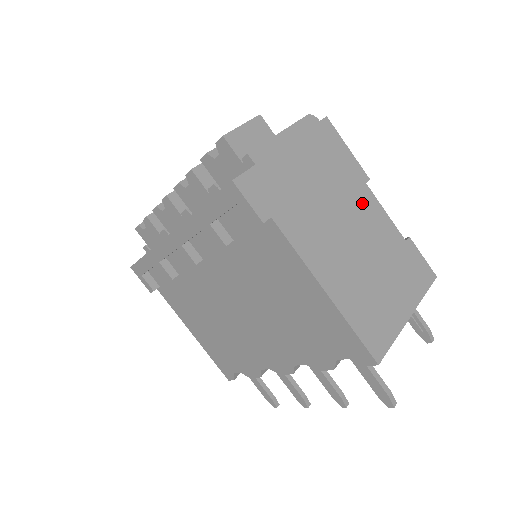
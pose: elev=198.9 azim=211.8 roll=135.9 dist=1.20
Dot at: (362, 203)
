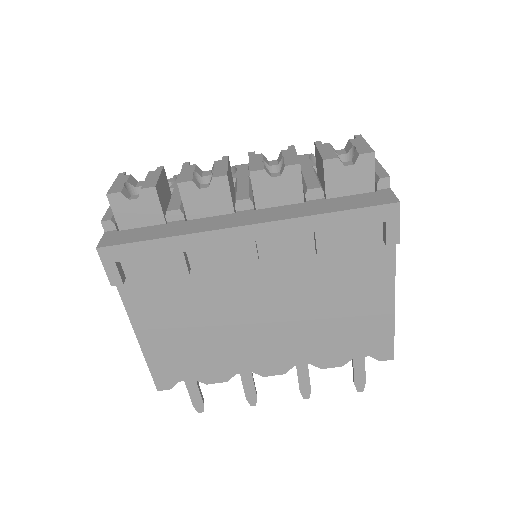
Dot at: occluded
